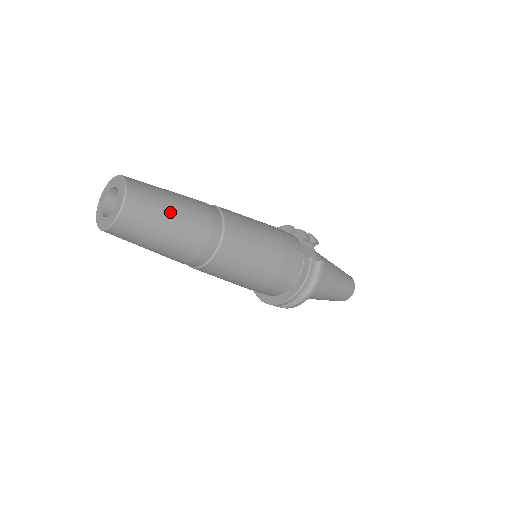
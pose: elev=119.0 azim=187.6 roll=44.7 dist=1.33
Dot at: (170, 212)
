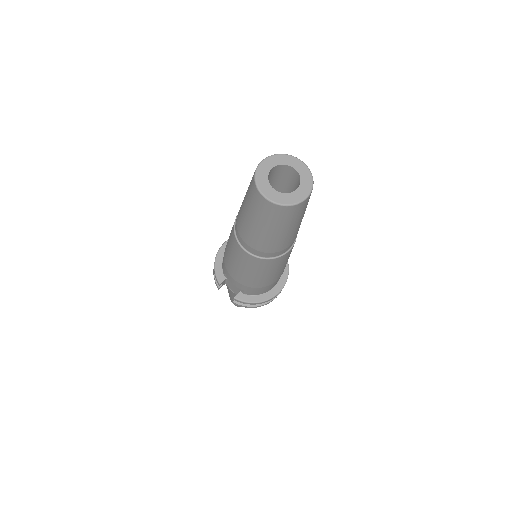
Dot at: occluded
